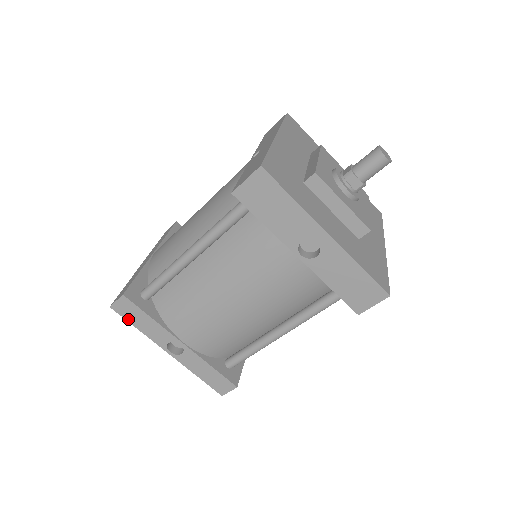
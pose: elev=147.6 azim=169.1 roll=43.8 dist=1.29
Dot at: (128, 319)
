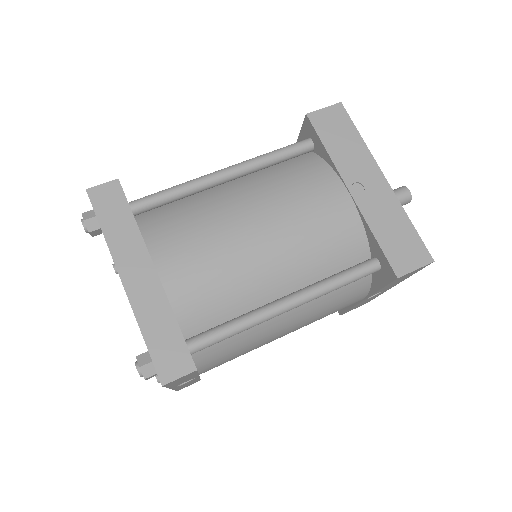
Dot at: (169, 385)
